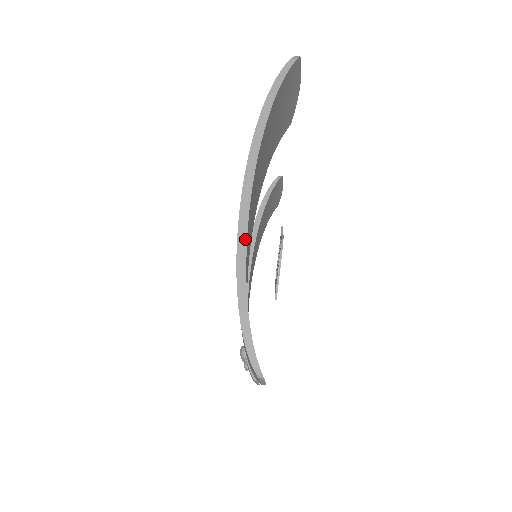
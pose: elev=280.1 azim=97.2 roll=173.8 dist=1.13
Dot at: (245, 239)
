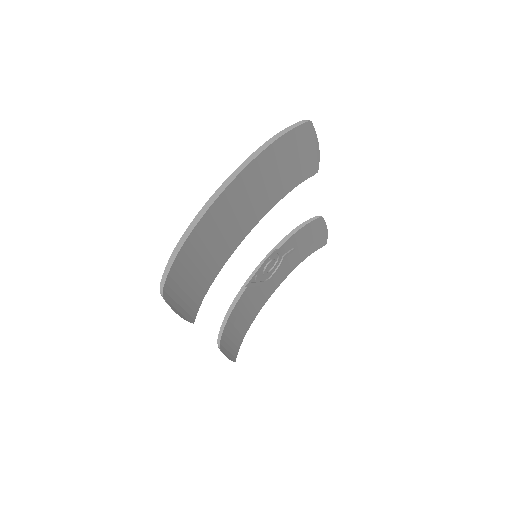
Dot at: (202, 215)
